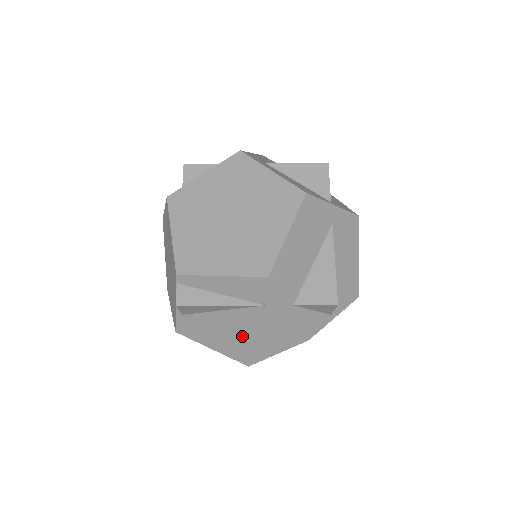
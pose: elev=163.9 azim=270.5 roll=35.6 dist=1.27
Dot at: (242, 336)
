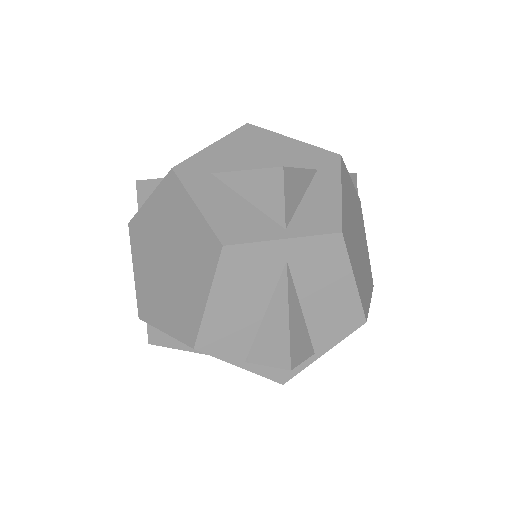
Dot at: occluded
